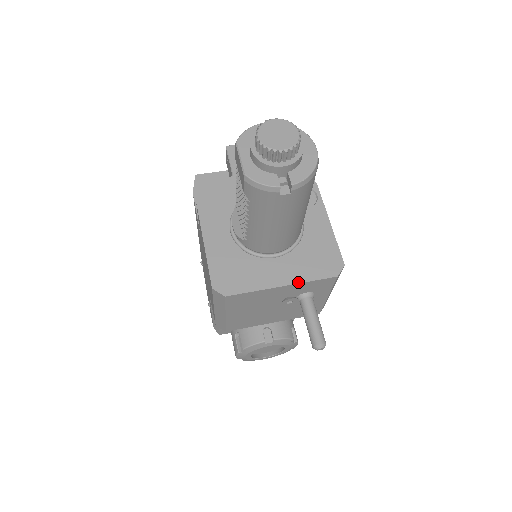
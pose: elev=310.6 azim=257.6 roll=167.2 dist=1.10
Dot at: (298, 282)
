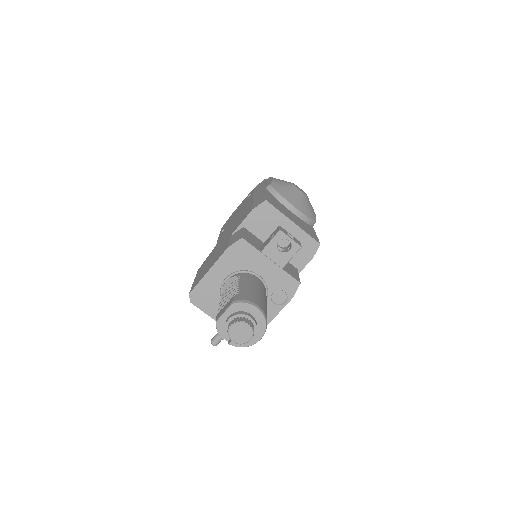
Dot at: occluded
